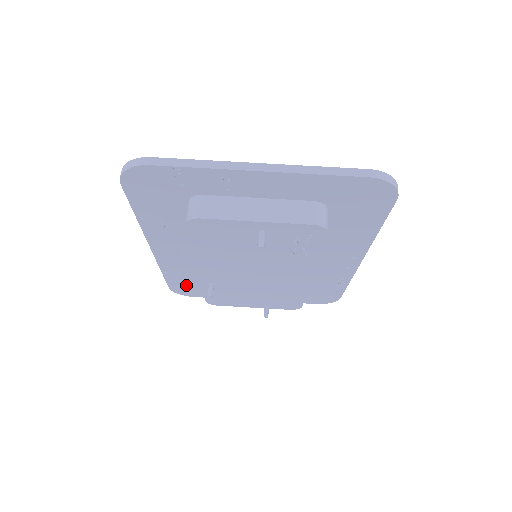
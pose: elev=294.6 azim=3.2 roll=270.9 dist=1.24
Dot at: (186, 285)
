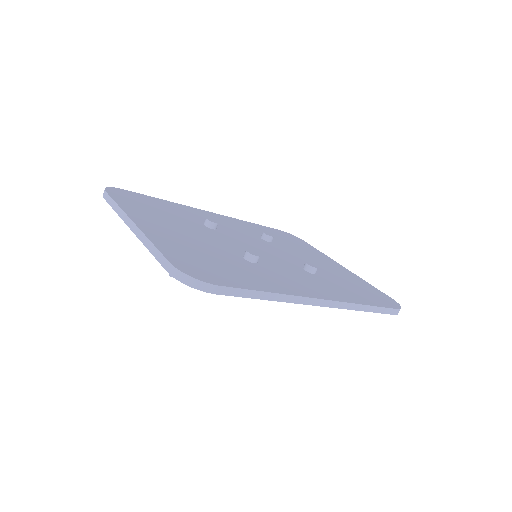
Dot at: occluded
